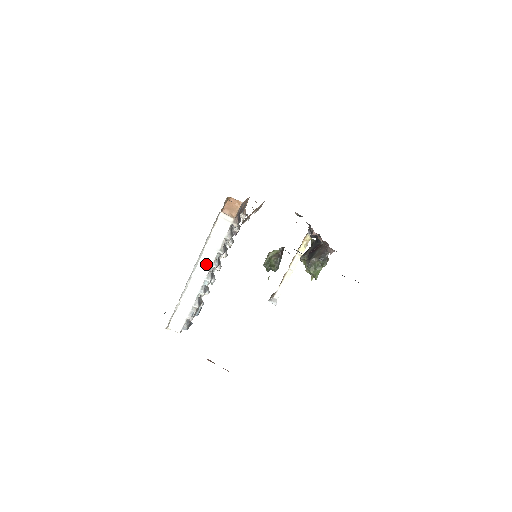
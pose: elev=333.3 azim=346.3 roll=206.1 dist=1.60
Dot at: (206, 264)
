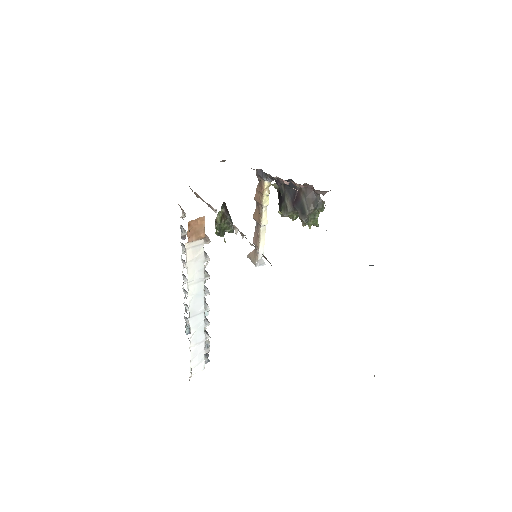
Dot at: (198, 300)
